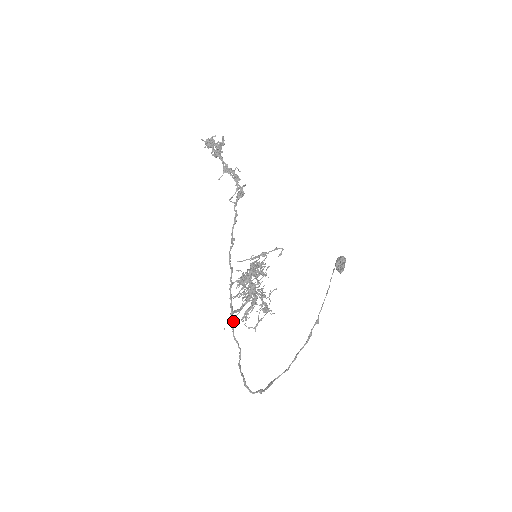
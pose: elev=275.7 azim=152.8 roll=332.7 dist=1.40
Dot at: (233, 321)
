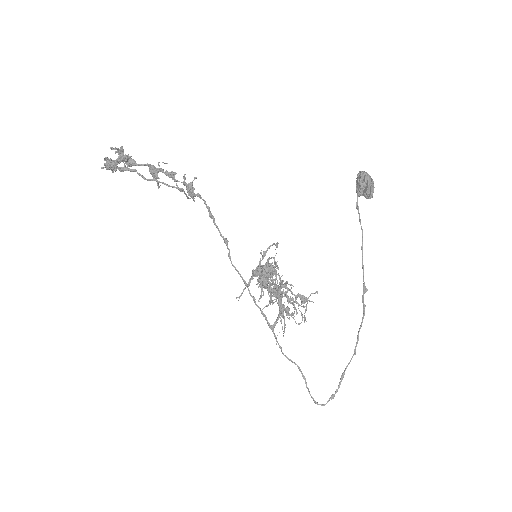
Dot at: (276, 341)
